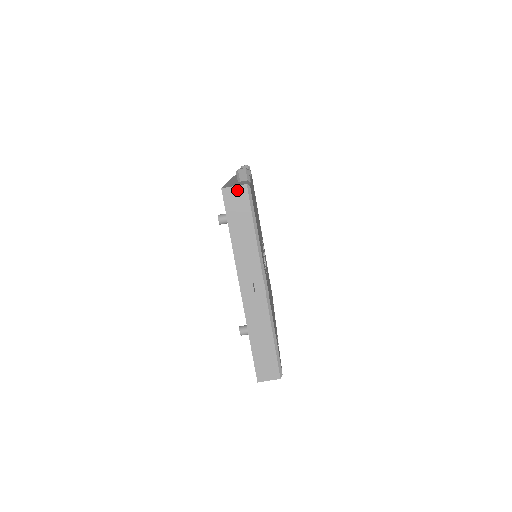
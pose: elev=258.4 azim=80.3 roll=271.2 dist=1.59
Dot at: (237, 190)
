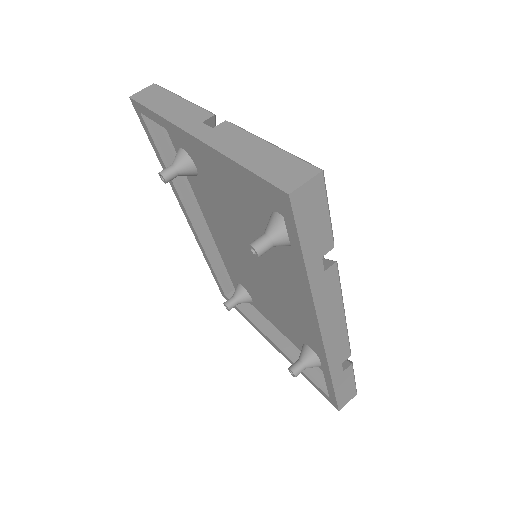
Dot at: (146, 90)
